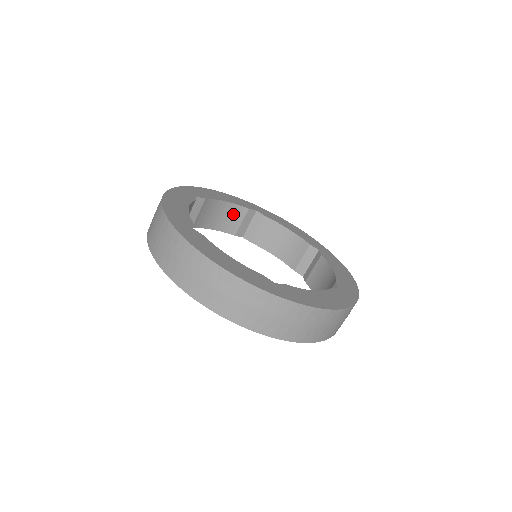
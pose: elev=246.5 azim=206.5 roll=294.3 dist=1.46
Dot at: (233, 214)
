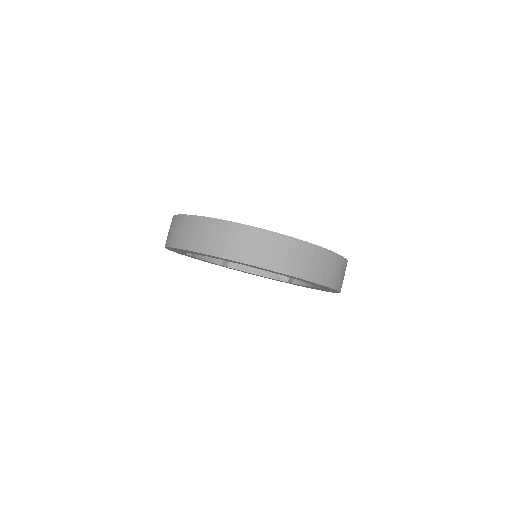
Dot at: occluded
